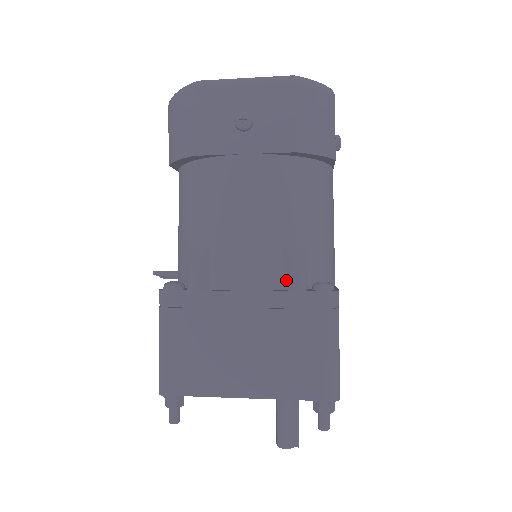
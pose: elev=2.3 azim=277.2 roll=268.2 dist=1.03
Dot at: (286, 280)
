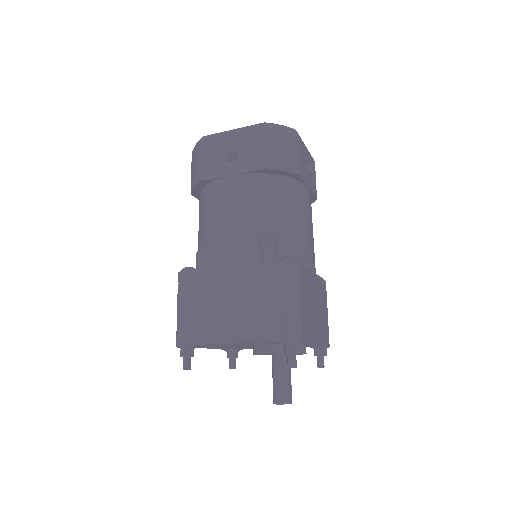
Dot at: (261, 256)
